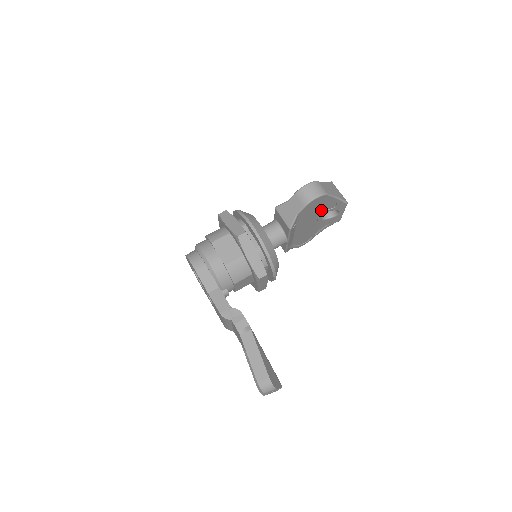
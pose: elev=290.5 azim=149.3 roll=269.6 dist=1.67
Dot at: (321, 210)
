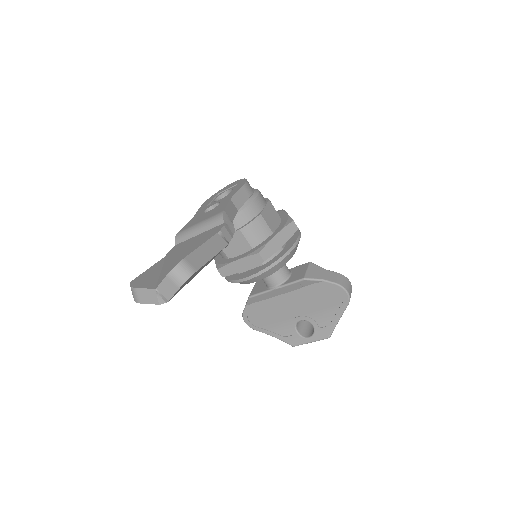
Dot at: (316, 312)
